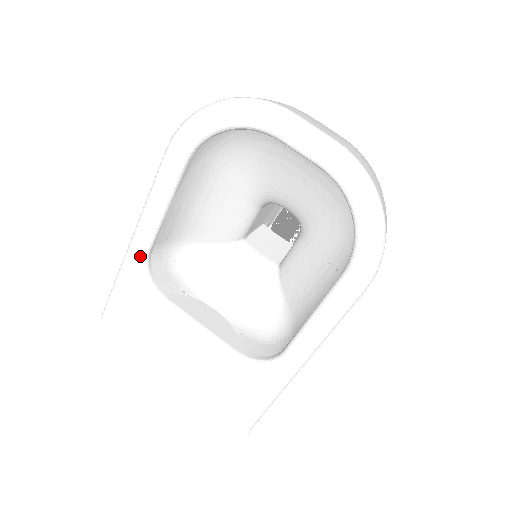
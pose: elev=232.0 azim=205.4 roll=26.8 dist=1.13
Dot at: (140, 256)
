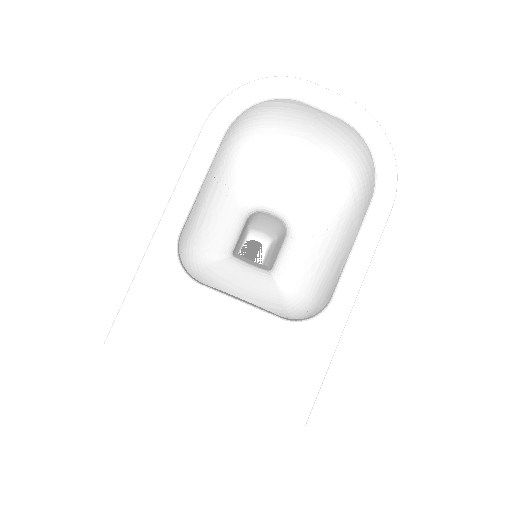
Dot at: (170, 239)
